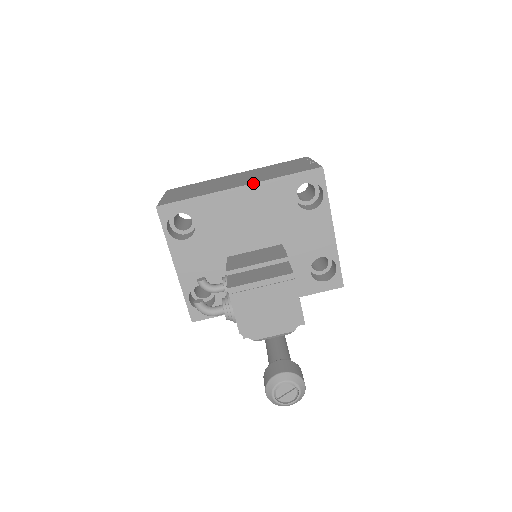
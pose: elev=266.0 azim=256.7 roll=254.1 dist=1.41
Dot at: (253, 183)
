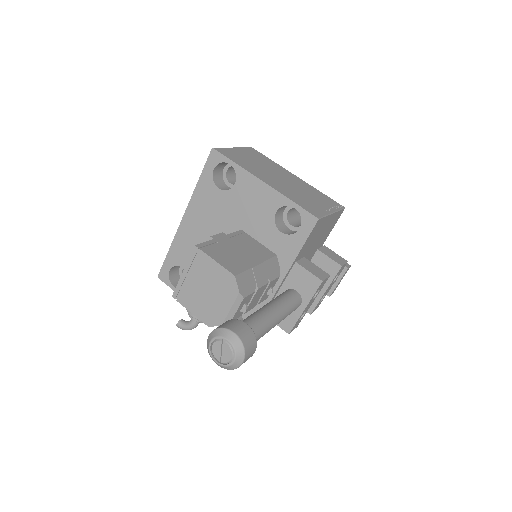
Dot at: (187, 206)
